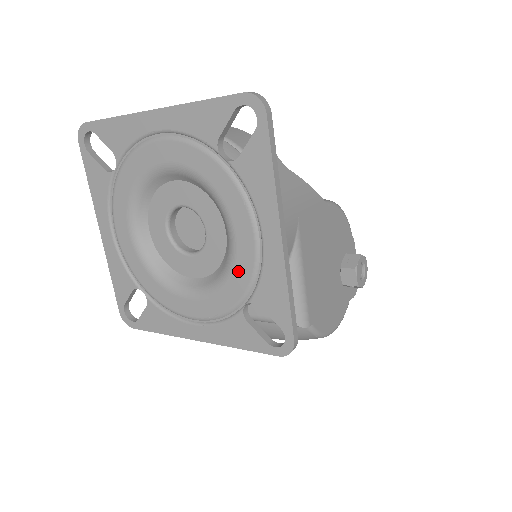
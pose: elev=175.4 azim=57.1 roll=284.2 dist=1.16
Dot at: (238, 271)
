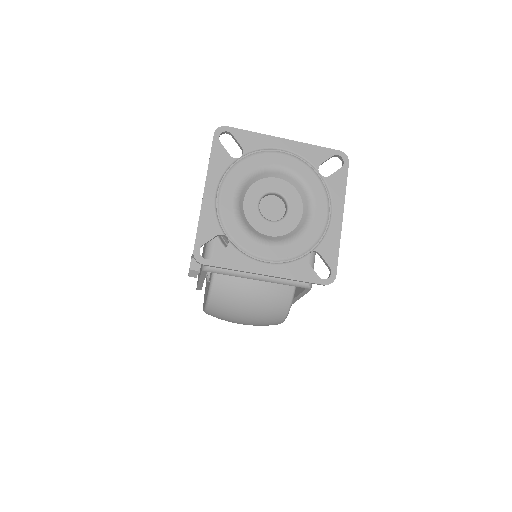
Dot at: (311, 232)
